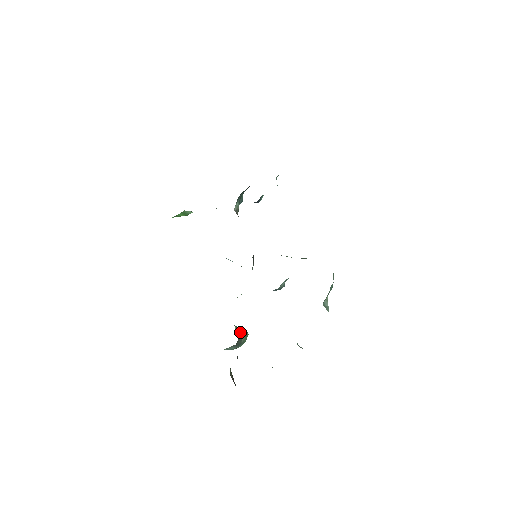
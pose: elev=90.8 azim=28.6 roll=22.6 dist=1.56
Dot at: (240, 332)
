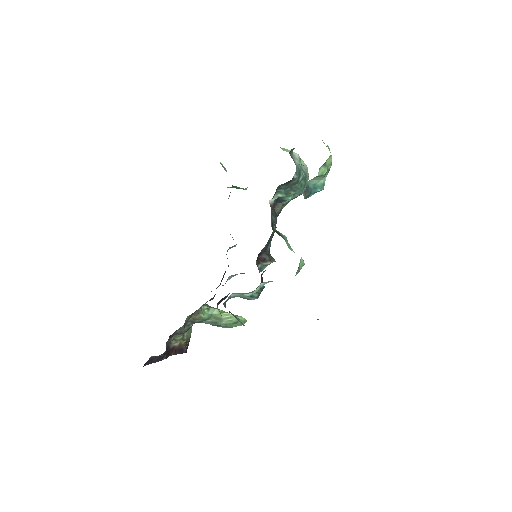
Dot at: (224, 315)
